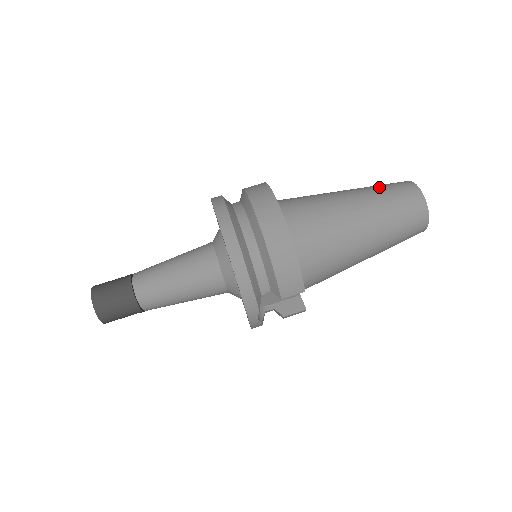
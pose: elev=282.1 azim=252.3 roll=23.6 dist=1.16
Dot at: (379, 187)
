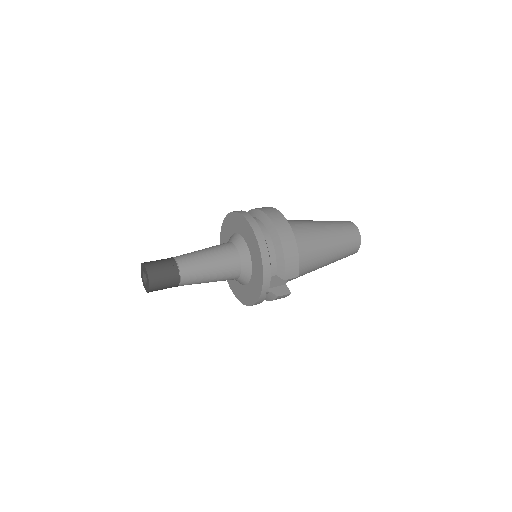
Dot at: (333, 221)
